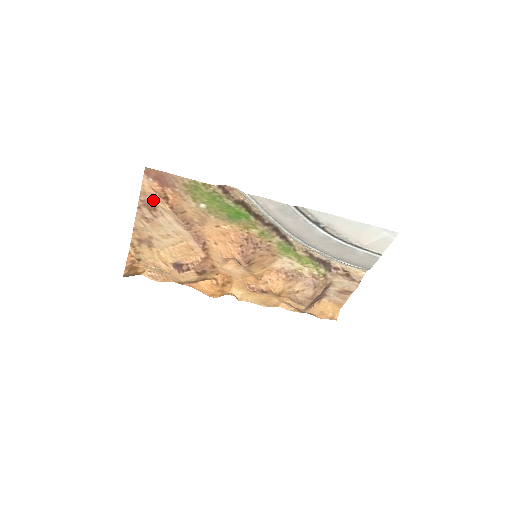
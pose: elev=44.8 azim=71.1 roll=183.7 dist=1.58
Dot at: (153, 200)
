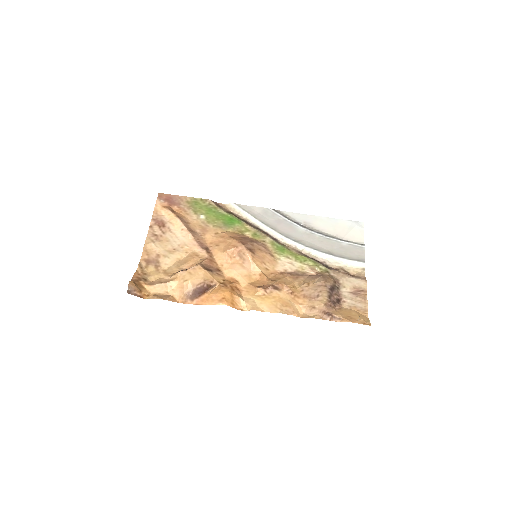
Dot at: (163, 218)
